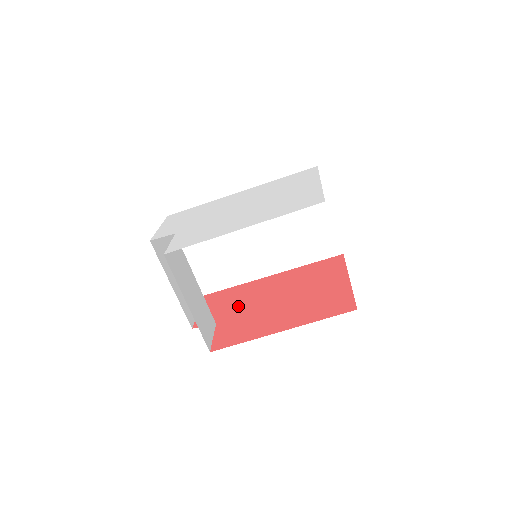
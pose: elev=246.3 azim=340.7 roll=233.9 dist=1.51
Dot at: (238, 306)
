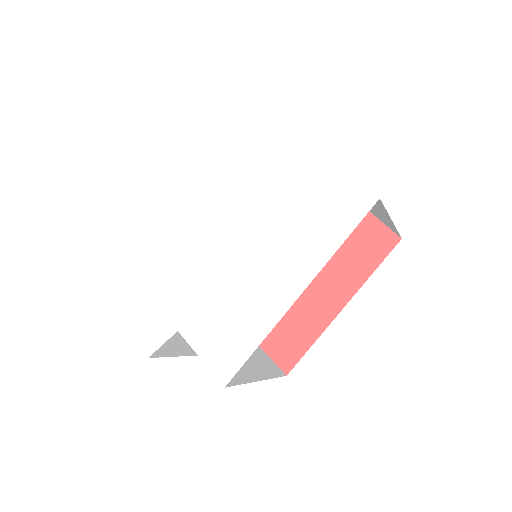
Dot at: occluded
